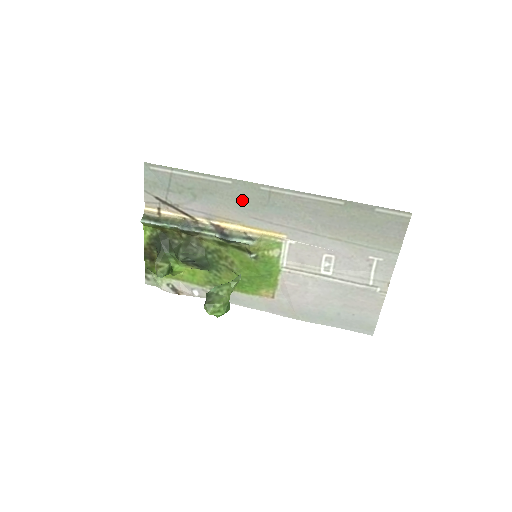
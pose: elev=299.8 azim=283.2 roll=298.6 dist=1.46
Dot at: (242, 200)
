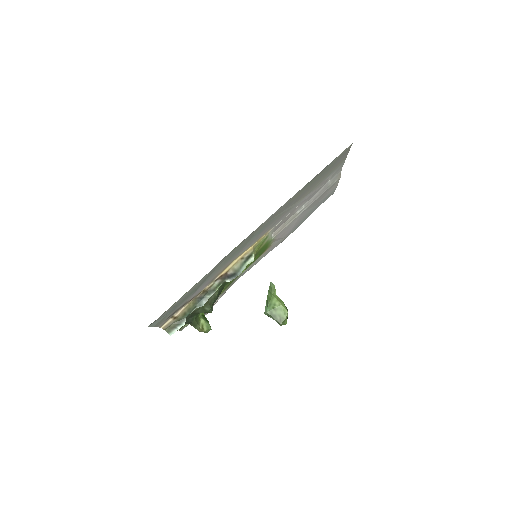
Dot at: (232, 255)
